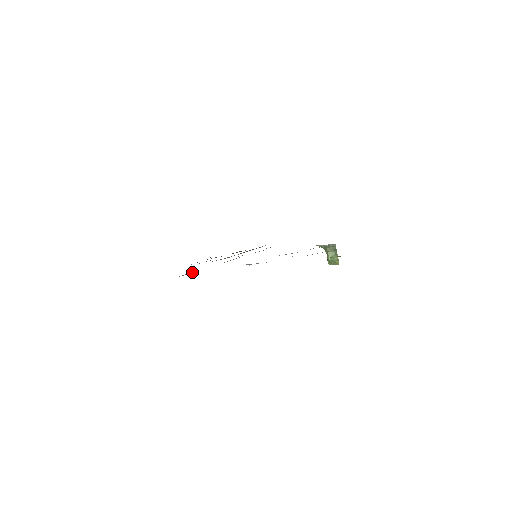
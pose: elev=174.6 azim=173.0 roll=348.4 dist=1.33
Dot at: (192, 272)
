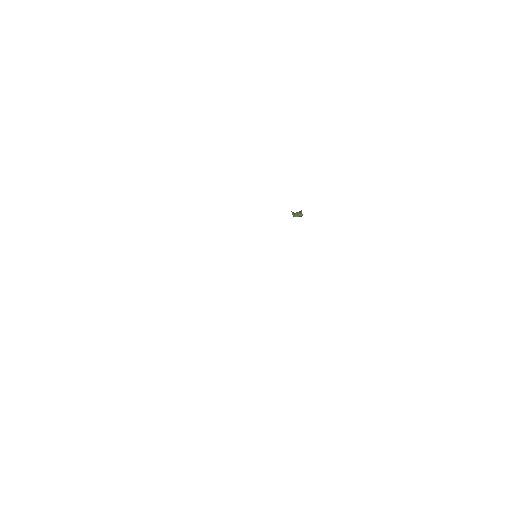
Dot at: occluded
